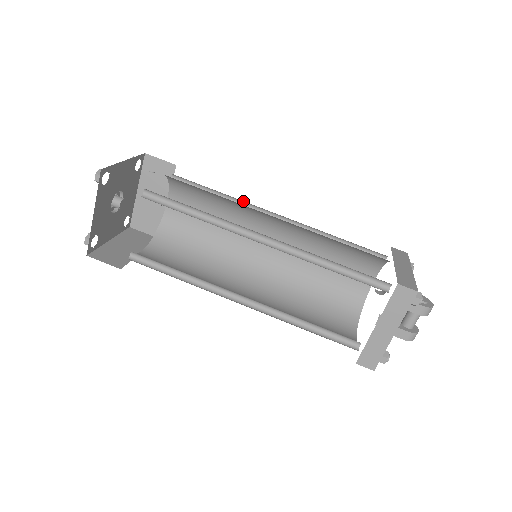
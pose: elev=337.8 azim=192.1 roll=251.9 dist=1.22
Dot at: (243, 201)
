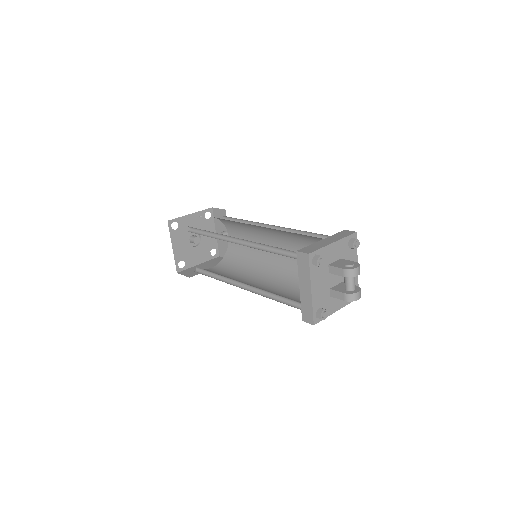
Dot at: (255, 222)
